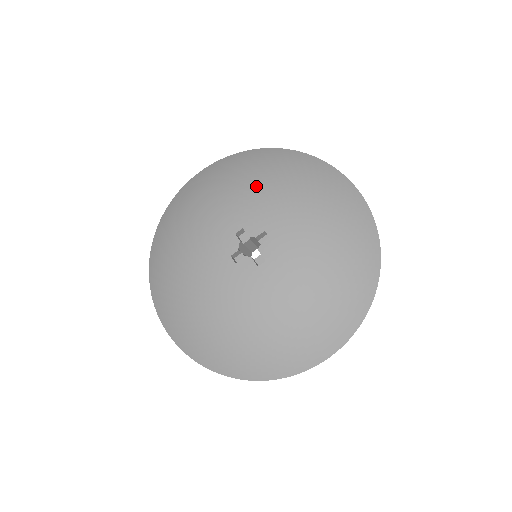
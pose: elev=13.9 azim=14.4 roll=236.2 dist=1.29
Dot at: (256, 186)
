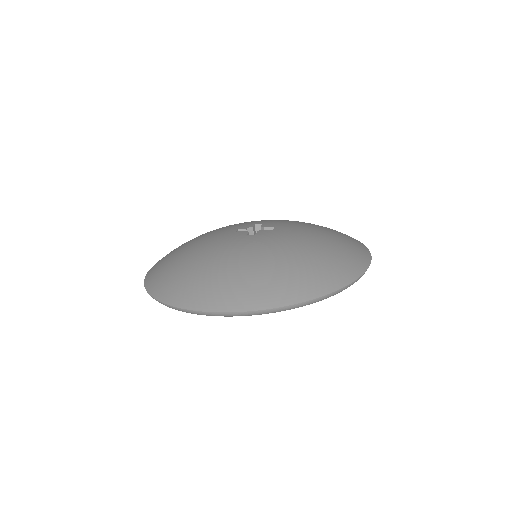
Dot at: occluded
